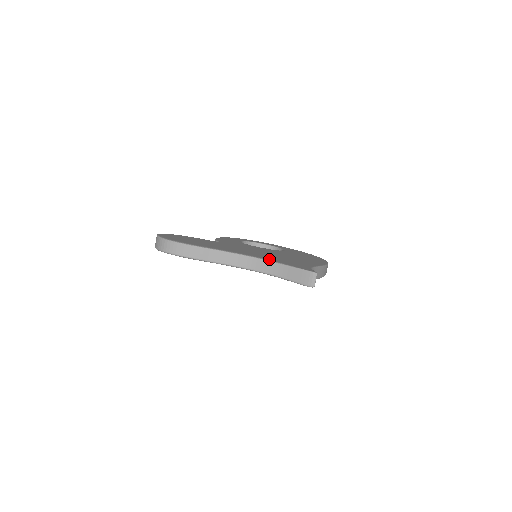
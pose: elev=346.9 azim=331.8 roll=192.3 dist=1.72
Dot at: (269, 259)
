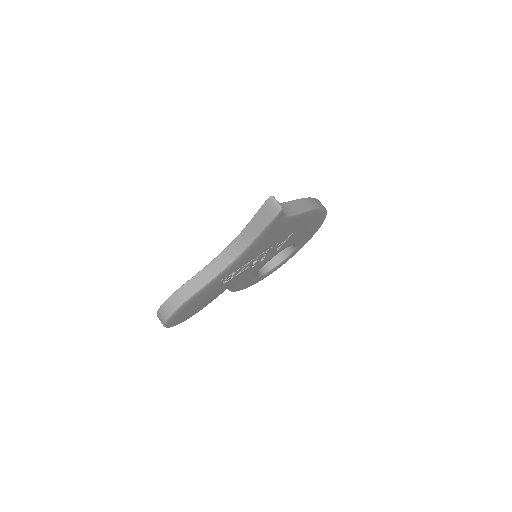
Dot at: occluded
